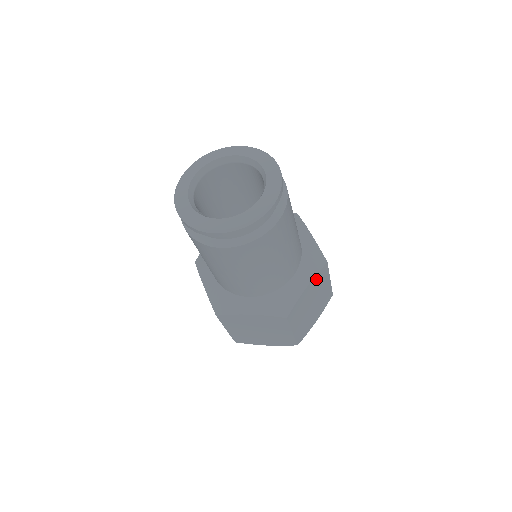
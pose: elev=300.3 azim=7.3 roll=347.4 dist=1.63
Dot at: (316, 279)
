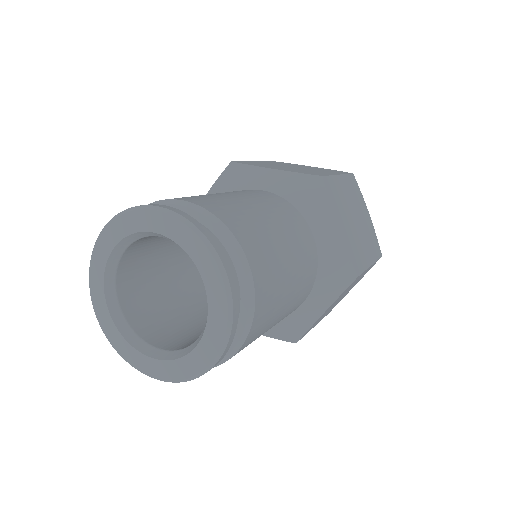
Dot at: occluded
